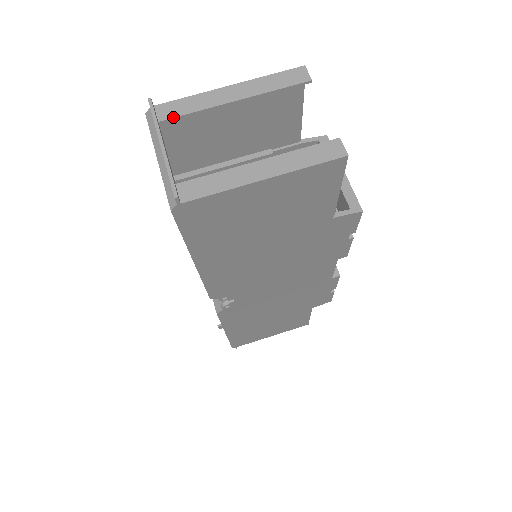
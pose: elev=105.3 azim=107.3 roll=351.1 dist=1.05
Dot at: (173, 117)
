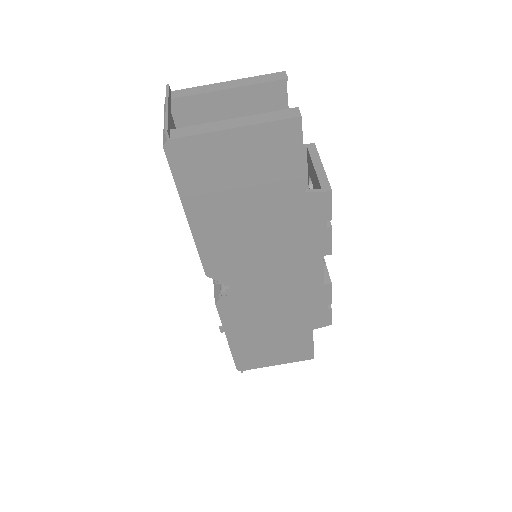
Dot at: (182, 97)
